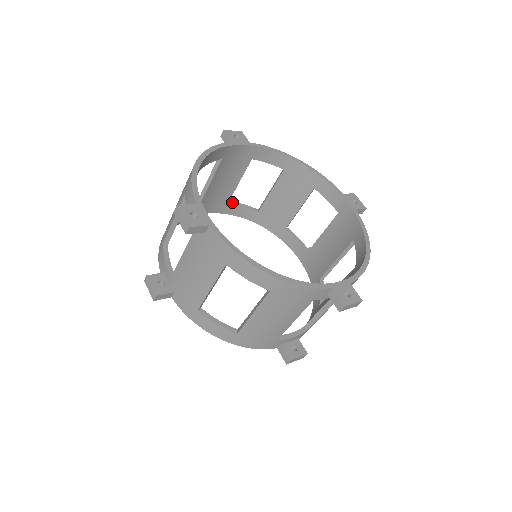
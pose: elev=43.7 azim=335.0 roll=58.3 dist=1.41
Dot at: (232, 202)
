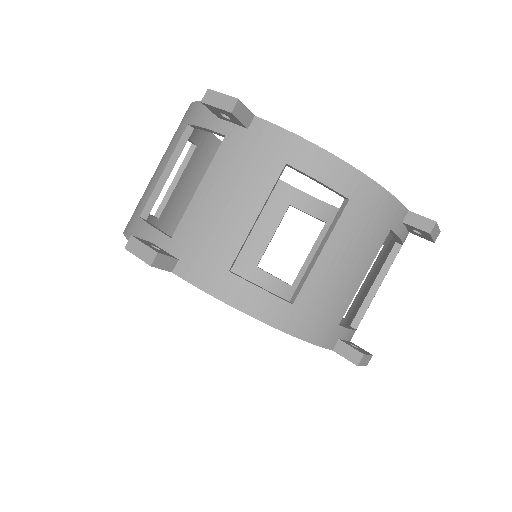
Dot at: occluded
